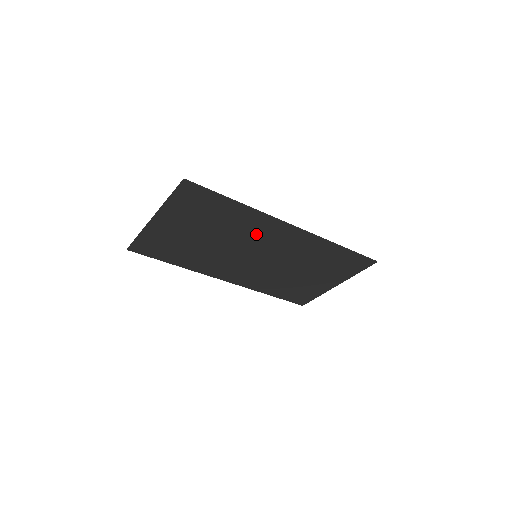
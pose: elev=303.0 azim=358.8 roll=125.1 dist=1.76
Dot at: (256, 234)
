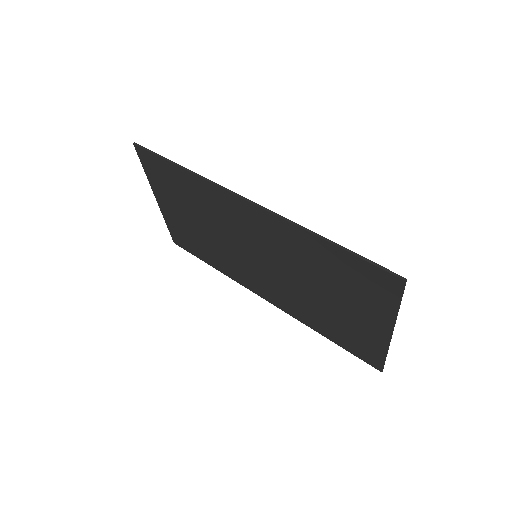
Dot at: (228, 216)
